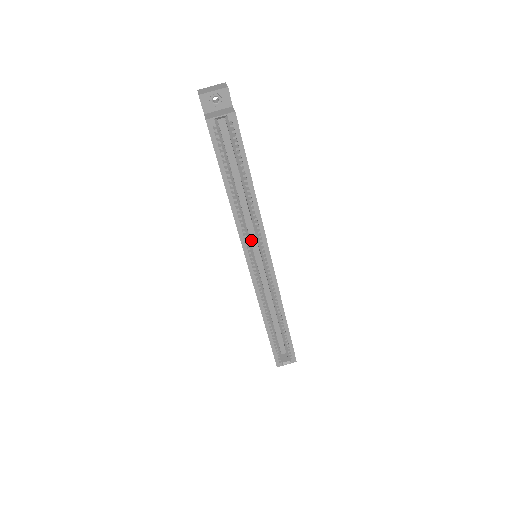
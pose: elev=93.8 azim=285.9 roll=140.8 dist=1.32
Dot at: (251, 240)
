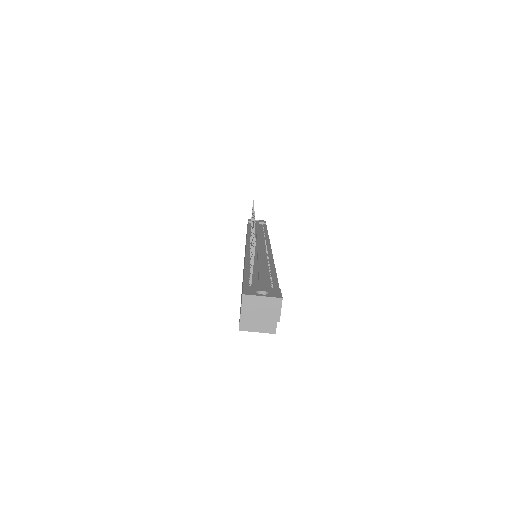
Dot at: occluded
